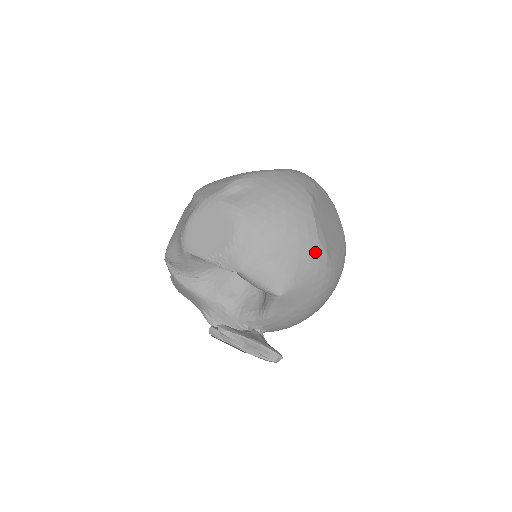
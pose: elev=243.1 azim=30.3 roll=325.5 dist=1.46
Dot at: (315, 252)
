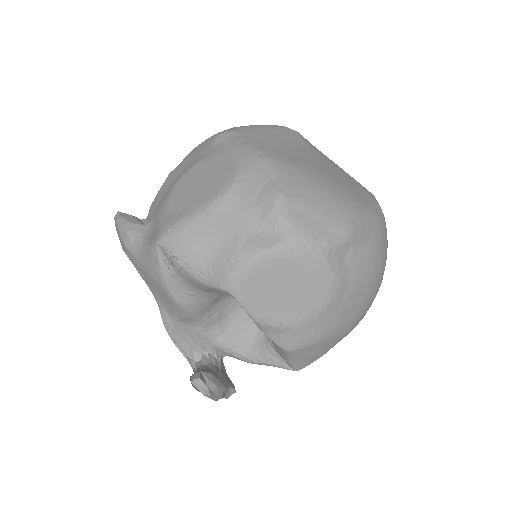
Dot at: occluded
